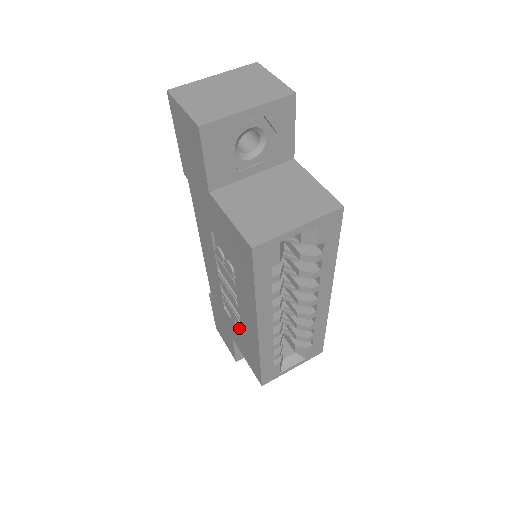
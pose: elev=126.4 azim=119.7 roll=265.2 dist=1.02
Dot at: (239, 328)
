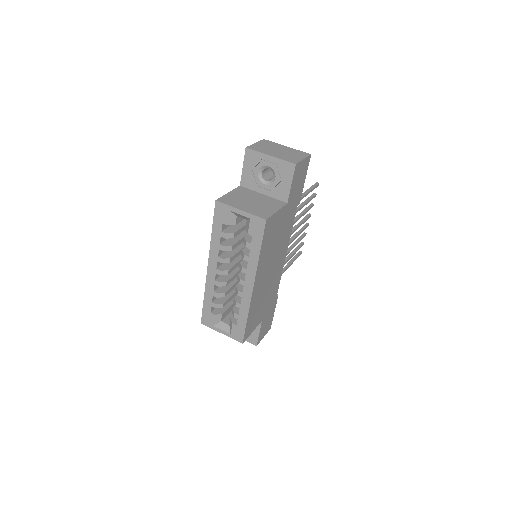
Dot at: occluded
